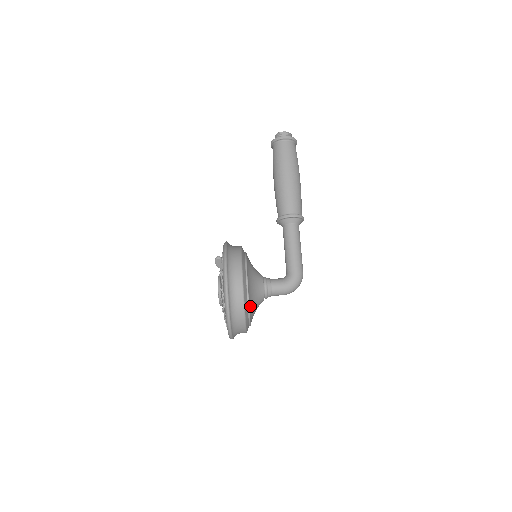
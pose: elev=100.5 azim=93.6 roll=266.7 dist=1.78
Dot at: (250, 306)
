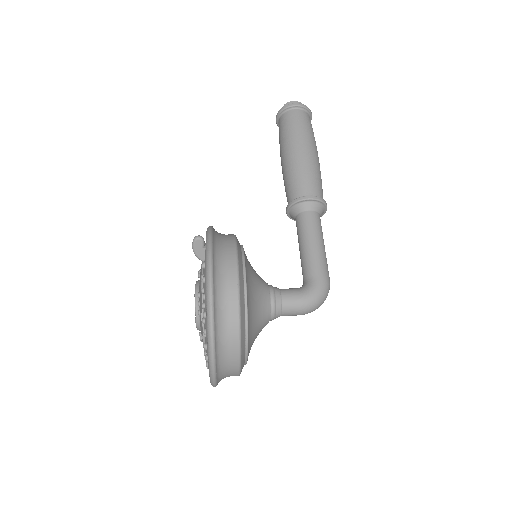
Dot at: (248, 321)
